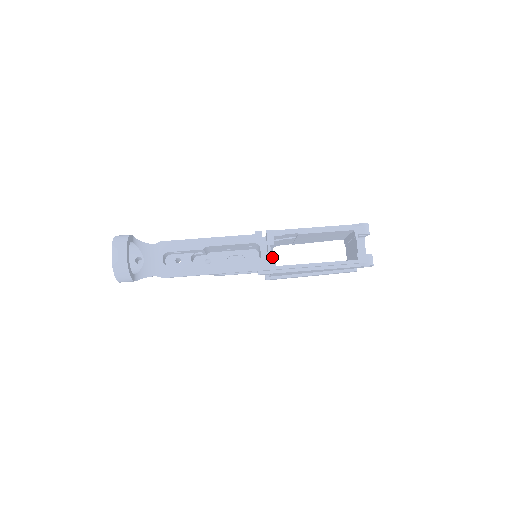
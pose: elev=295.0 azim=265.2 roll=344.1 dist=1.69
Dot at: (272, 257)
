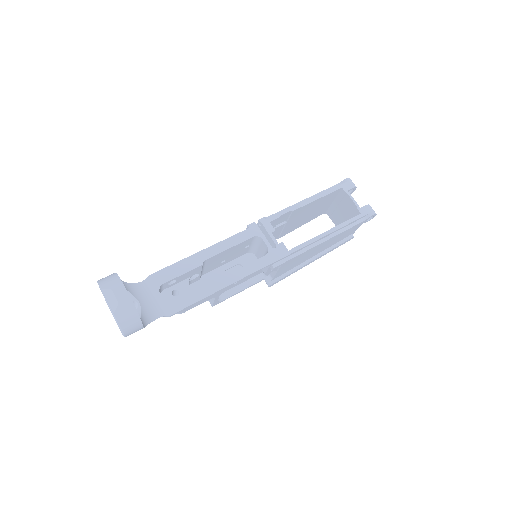
Dot at: (279, 243)
